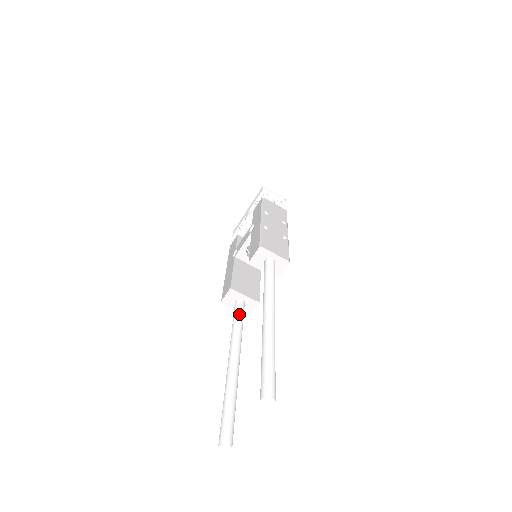
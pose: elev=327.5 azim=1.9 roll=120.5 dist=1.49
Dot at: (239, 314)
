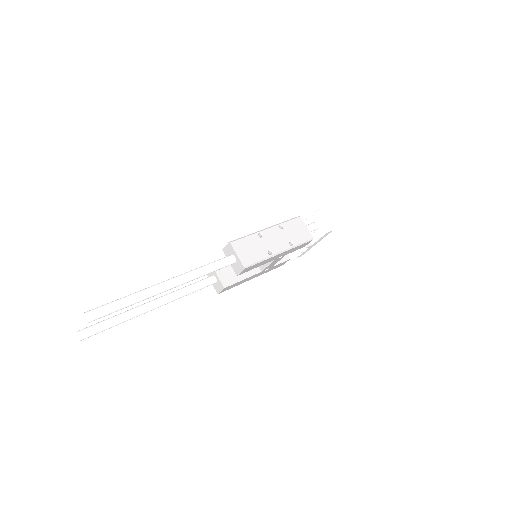
Dot at: (198, 283)
